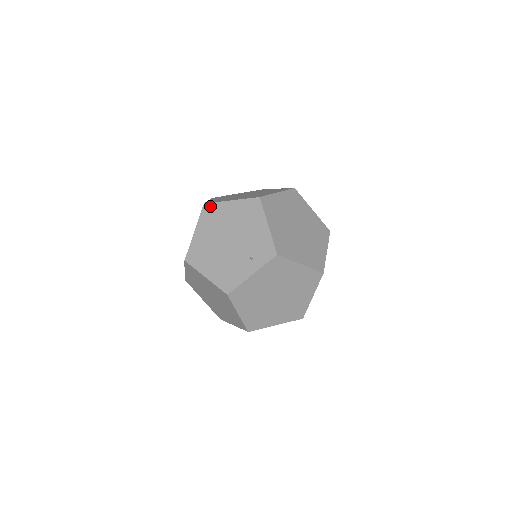
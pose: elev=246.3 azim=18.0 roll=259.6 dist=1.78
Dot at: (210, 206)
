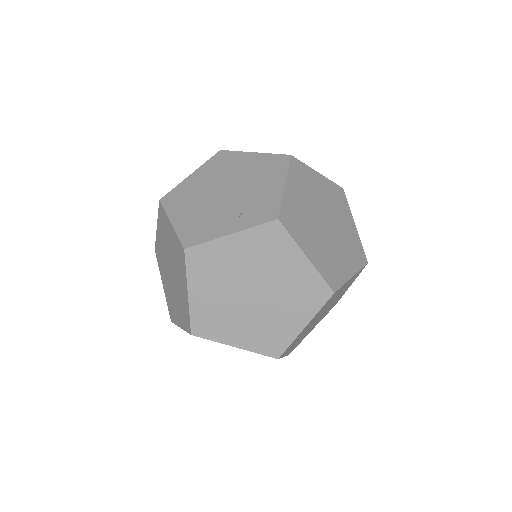
Dot at: (226, 153)
